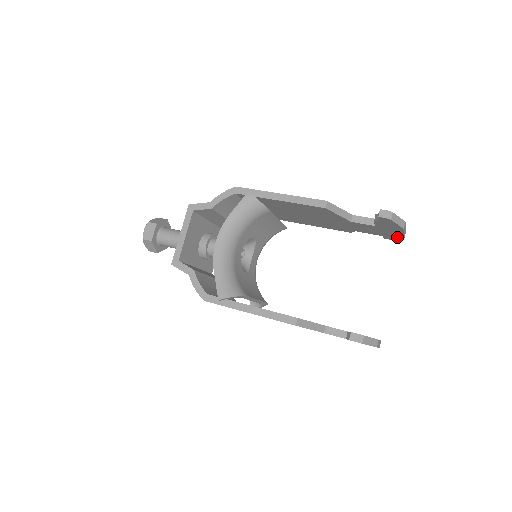
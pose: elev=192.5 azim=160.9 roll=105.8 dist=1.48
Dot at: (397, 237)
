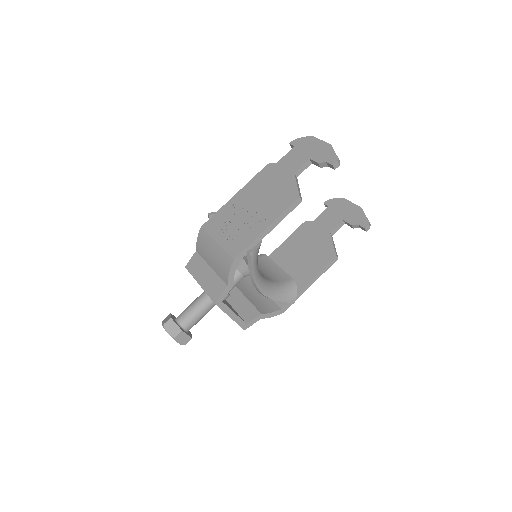
Dot at: occluded
